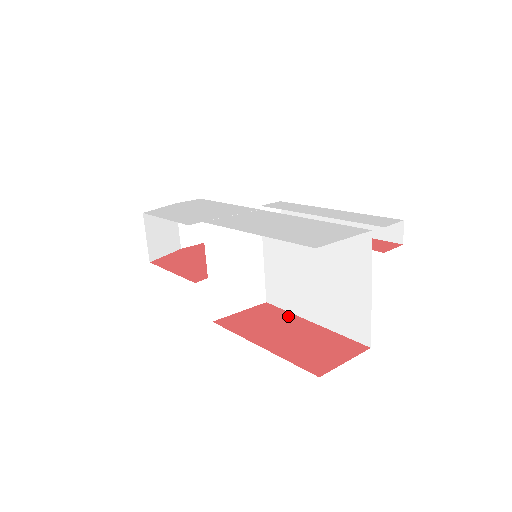
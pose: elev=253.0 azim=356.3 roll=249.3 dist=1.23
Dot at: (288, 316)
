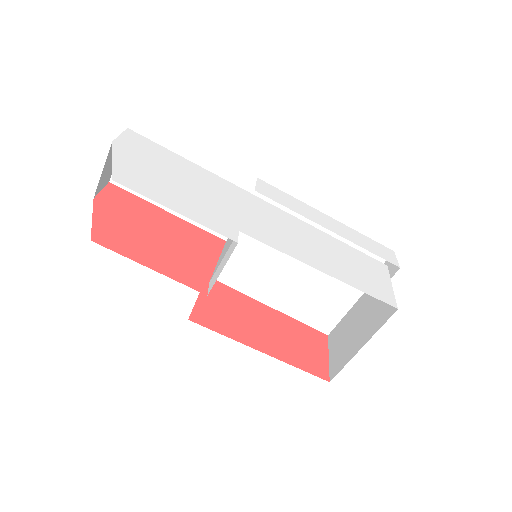
Dot at: (245, 299)
